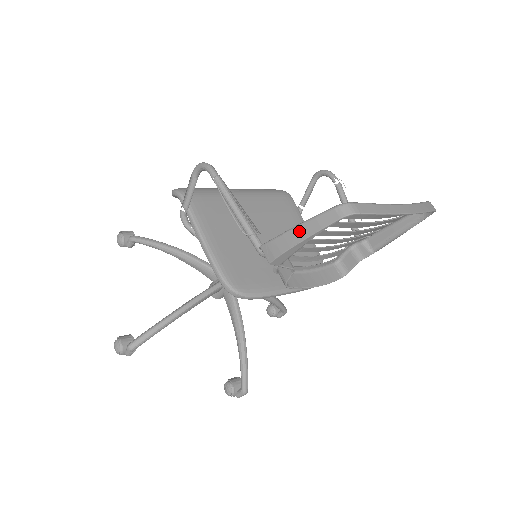
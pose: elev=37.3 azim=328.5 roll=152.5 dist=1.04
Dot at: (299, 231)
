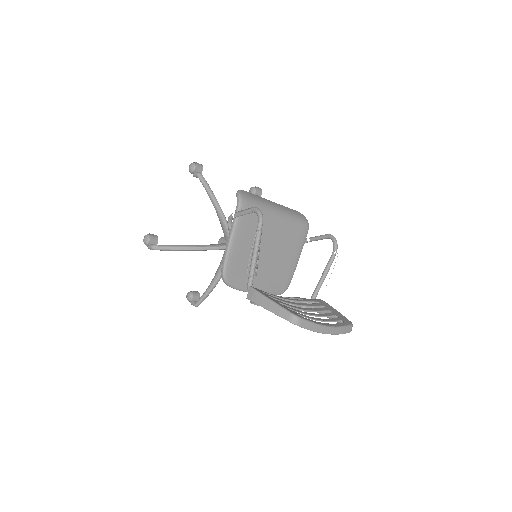
Dot at: (269, 304)
